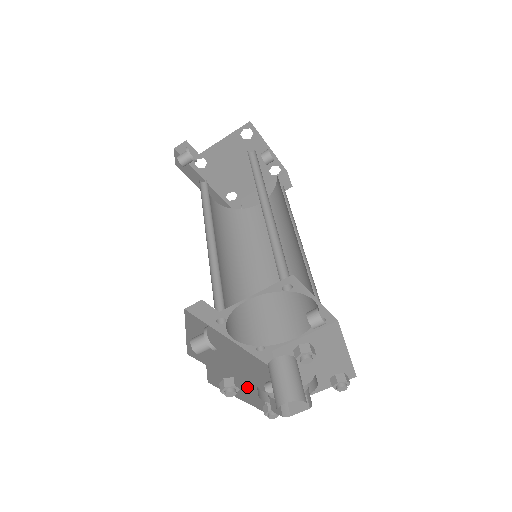
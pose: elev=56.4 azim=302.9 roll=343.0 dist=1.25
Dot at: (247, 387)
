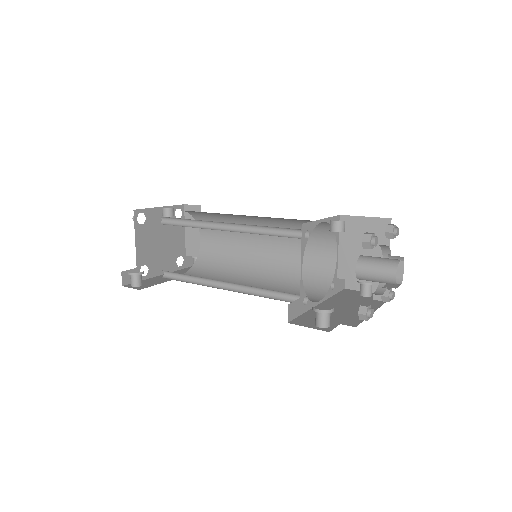
Dot at: occluded
